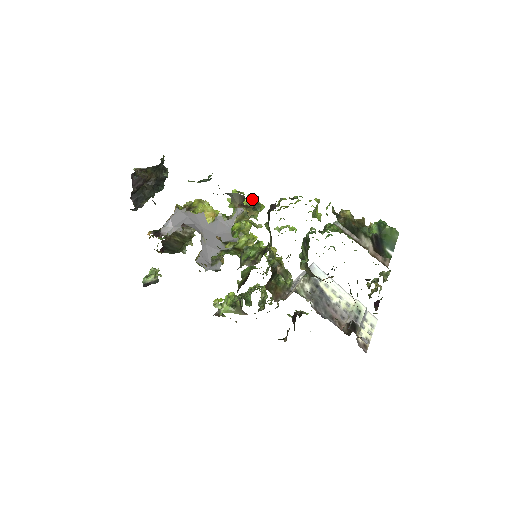
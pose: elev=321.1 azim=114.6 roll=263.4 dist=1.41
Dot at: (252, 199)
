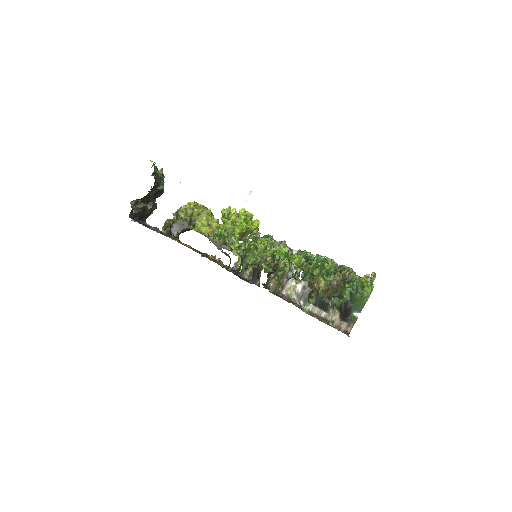
Dot at: (240, 244)
